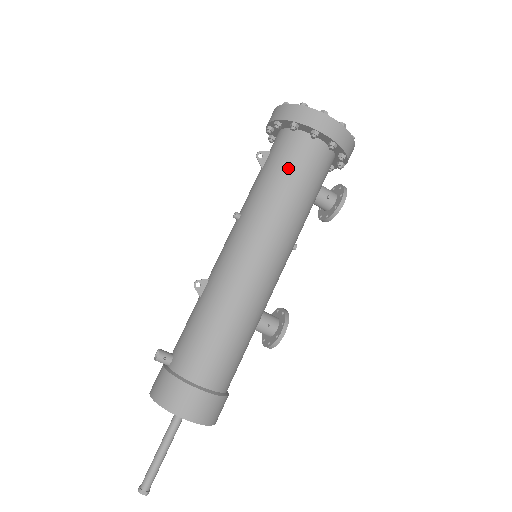
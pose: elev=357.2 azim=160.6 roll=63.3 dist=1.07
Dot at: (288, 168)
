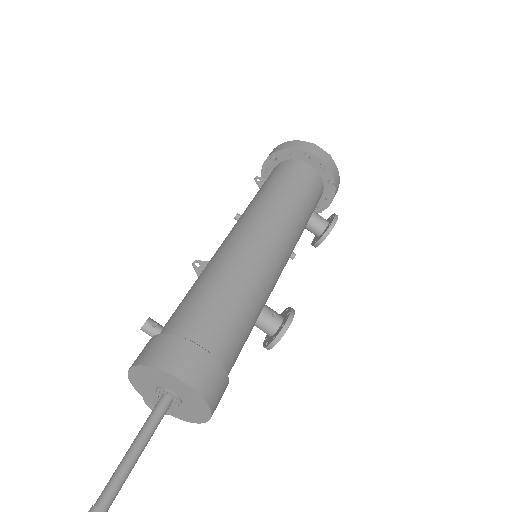
Dot at: (285, 179)
